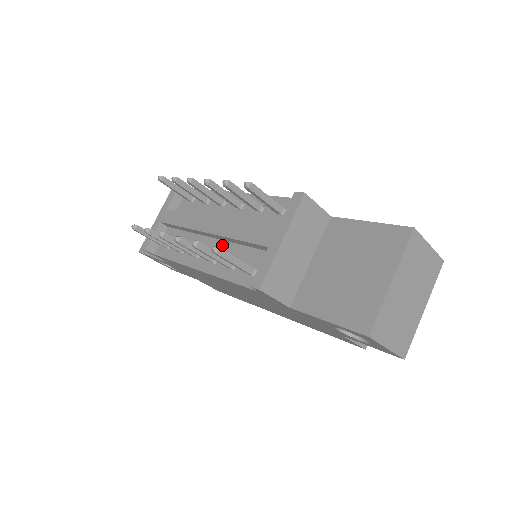
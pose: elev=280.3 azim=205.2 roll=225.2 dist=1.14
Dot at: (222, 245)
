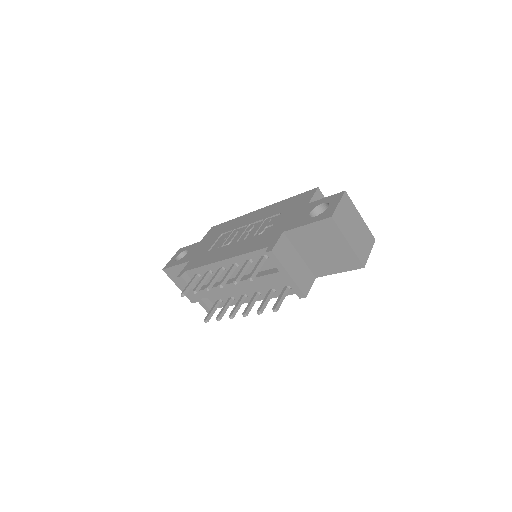
Dot at: occluded
